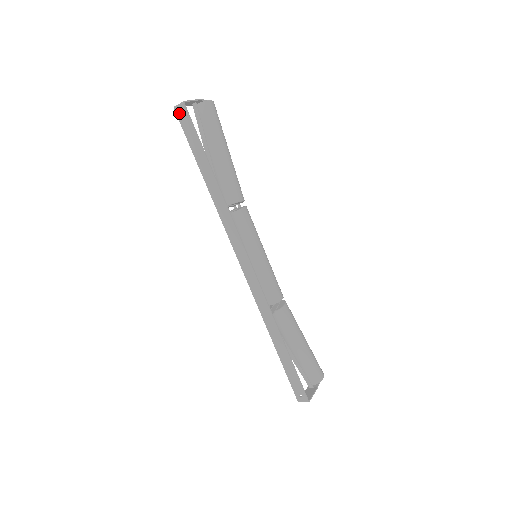
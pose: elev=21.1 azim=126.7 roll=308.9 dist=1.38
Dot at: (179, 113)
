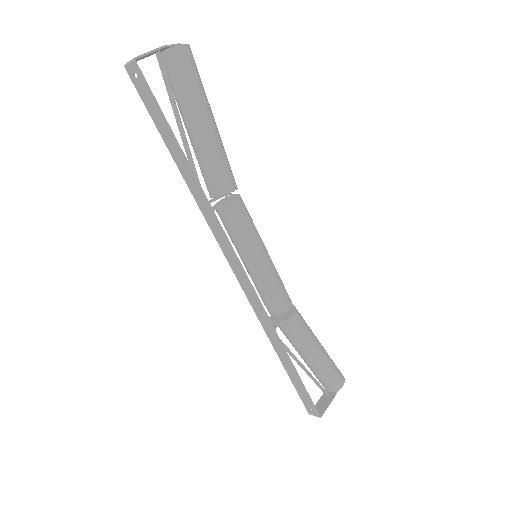
Dot at: (132, 75)
